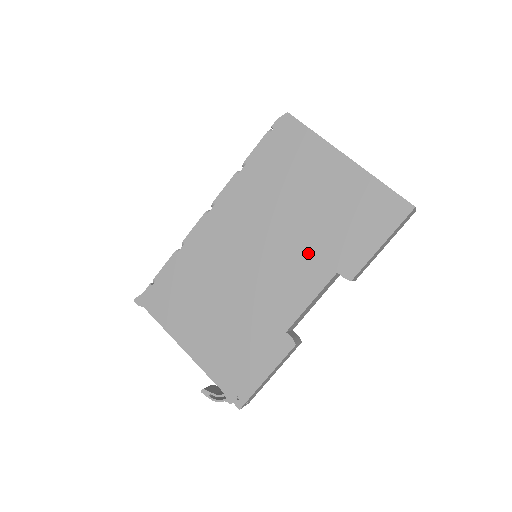
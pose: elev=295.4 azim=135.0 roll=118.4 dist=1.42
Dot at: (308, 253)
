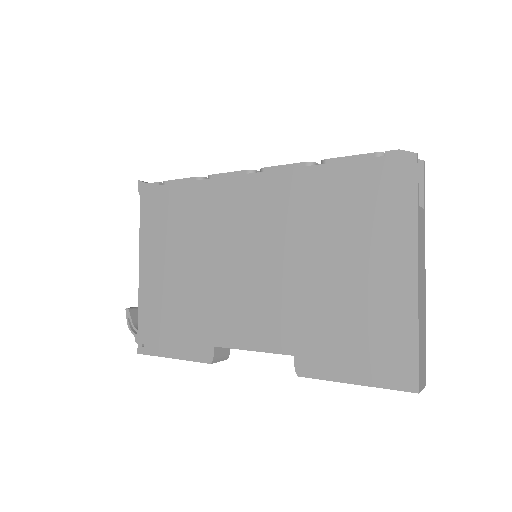
Dot at: (290, 311)
